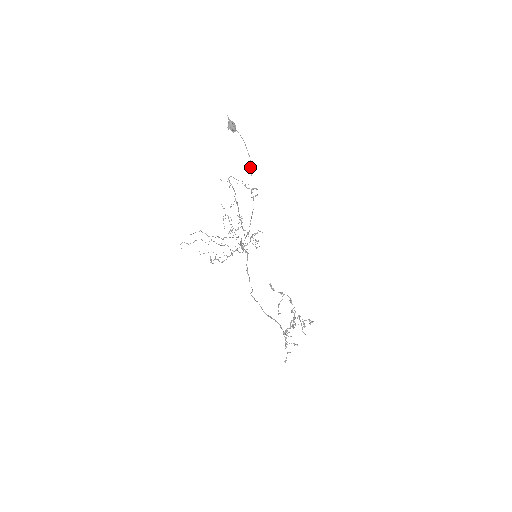
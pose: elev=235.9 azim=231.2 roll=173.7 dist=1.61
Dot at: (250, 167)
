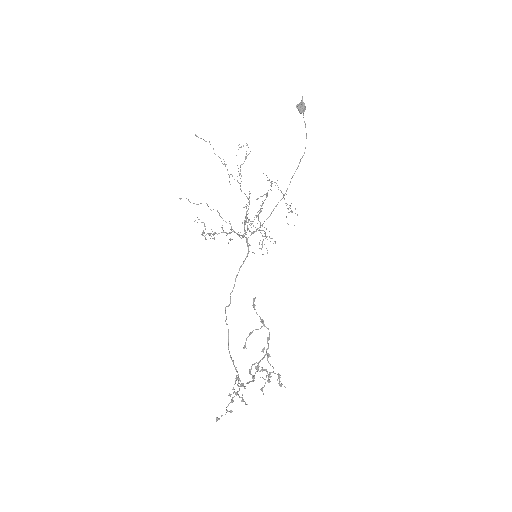
Dot at: (300, 160)
